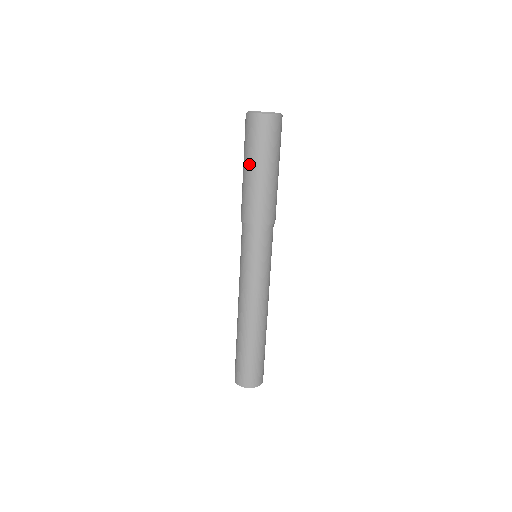
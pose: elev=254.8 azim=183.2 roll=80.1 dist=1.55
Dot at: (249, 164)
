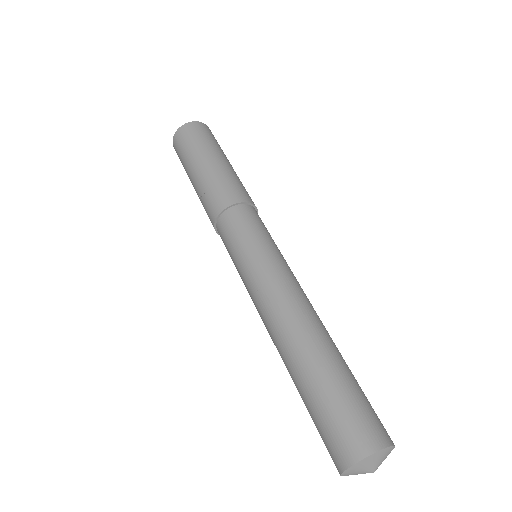
Dot at: (197, 161)
